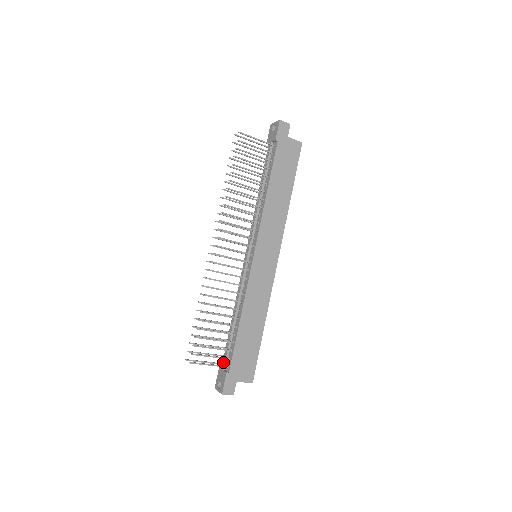
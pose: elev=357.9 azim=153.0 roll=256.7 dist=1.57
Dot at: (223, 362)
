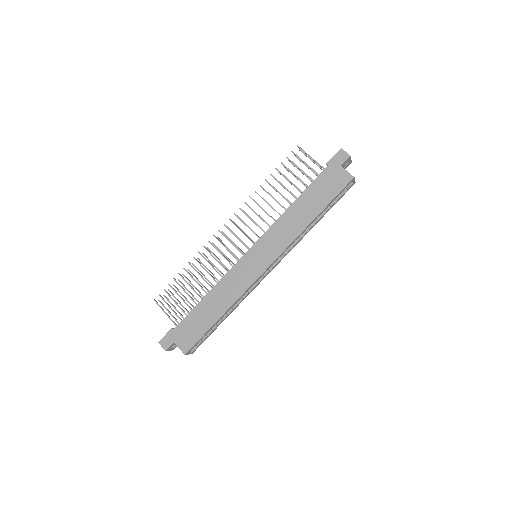
Dot at: occluded
